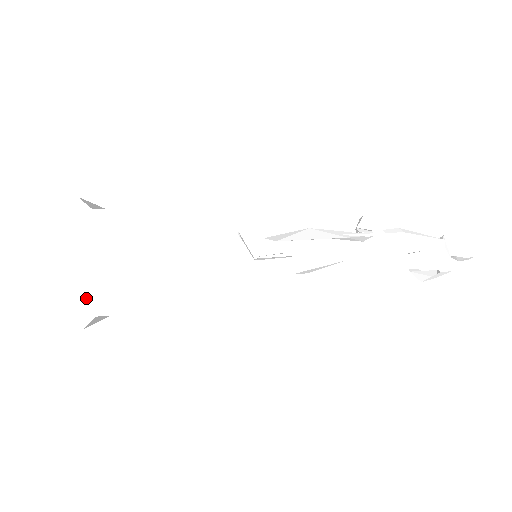
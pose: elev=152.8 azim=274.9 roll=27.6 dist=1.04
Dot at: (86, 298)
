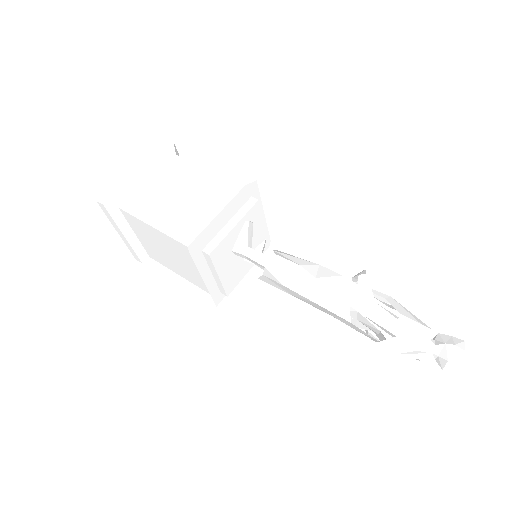
Dot at: (124, 192)
